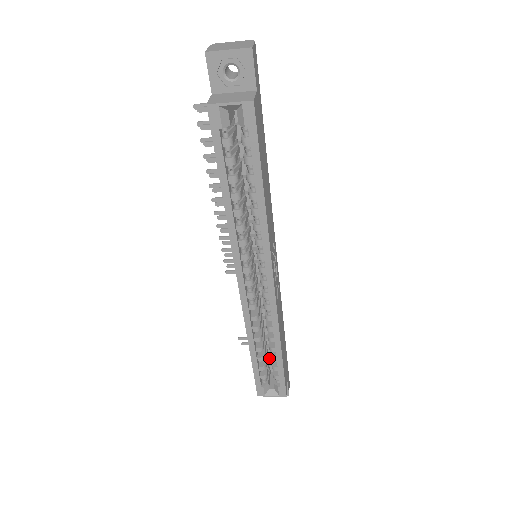
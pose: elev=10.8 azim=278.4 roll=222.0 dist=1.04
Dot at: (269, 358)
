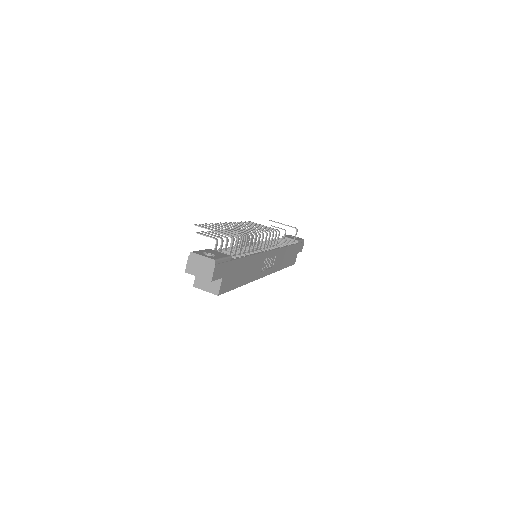
Dot at: occluded
